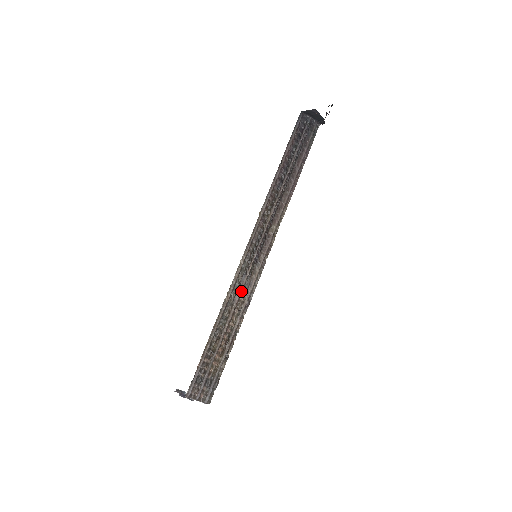
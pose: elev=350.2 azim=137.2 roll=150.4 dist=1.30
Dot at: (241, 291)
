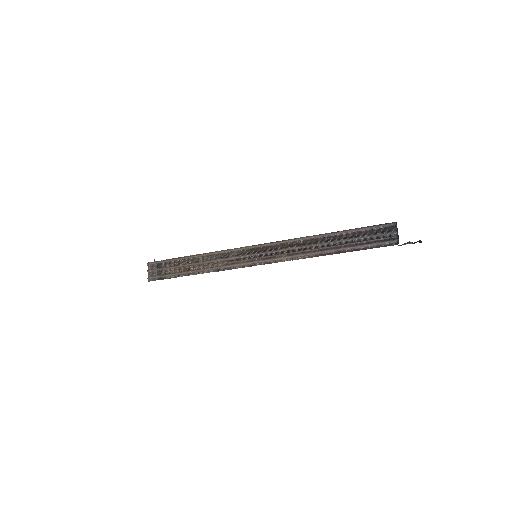
Dot at: (226, 259)
